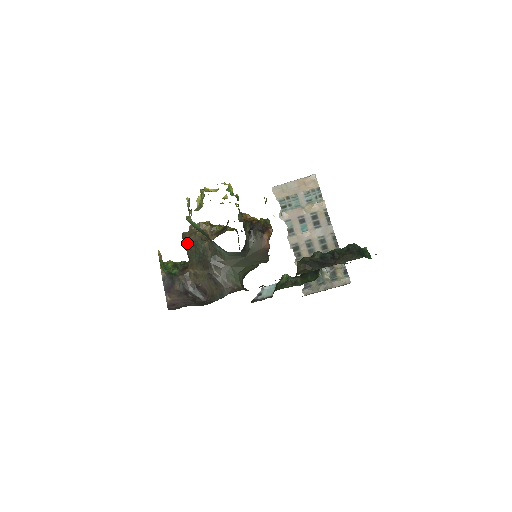
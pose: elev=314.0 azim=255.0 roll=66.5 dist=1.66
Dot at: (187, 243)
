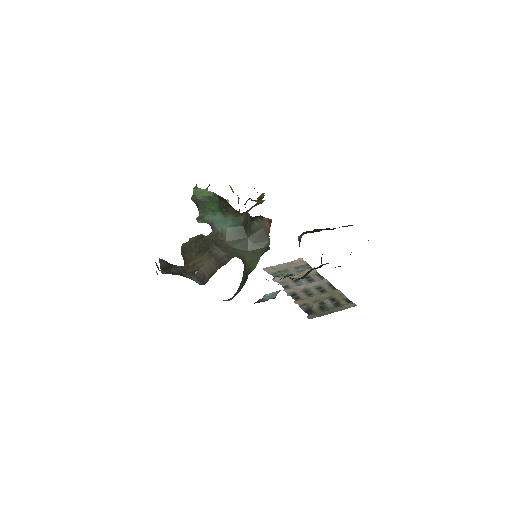
Dot at: (186, 246)
